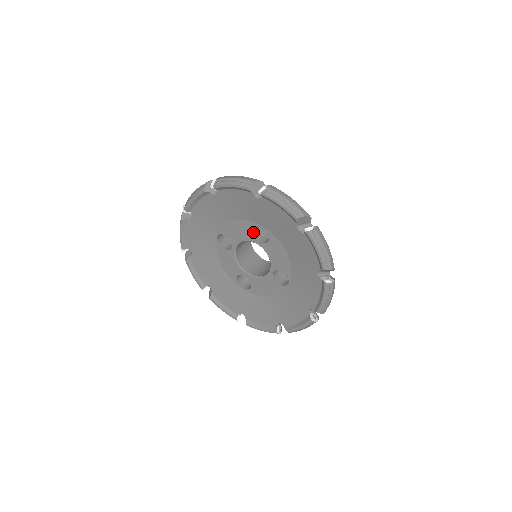
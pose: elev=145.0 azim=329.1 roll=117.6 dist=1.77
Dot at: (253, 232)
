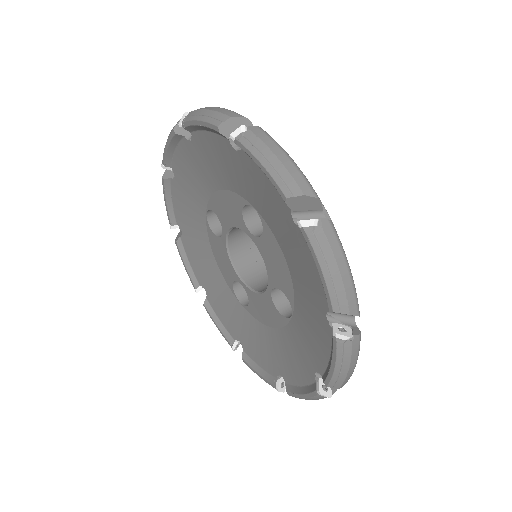
Dot at: (243, 214)
